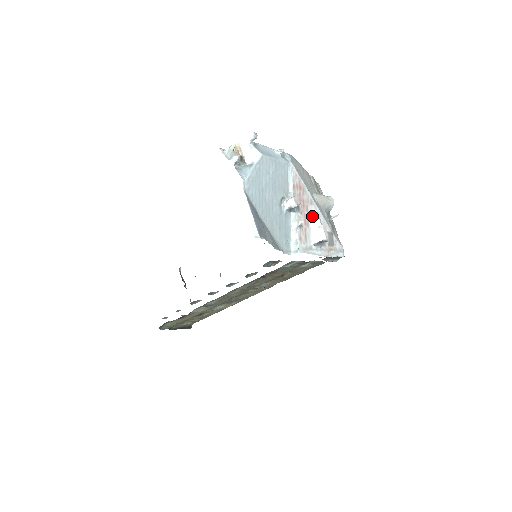
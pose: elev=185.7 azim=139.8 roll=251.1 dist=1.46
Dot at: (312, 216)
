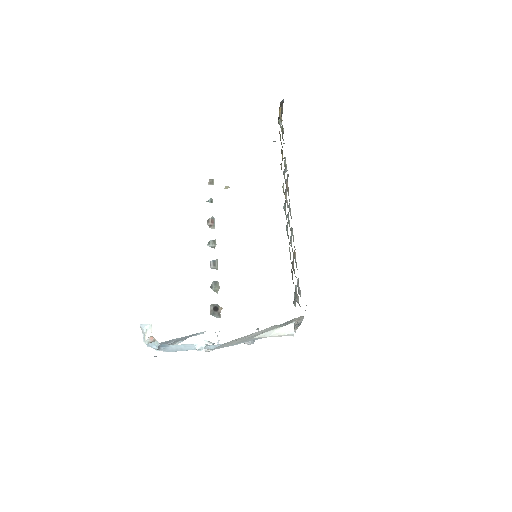
Dot at: occluded
